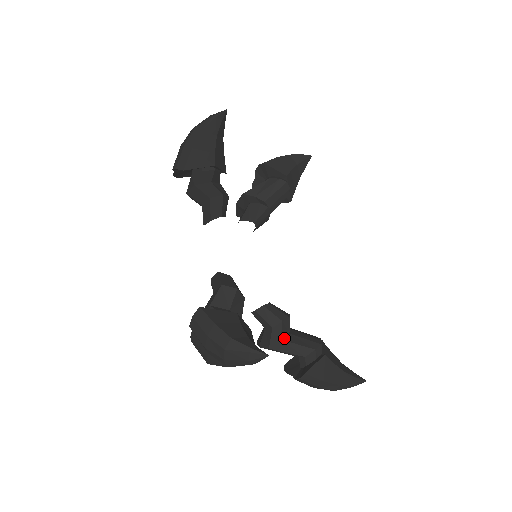
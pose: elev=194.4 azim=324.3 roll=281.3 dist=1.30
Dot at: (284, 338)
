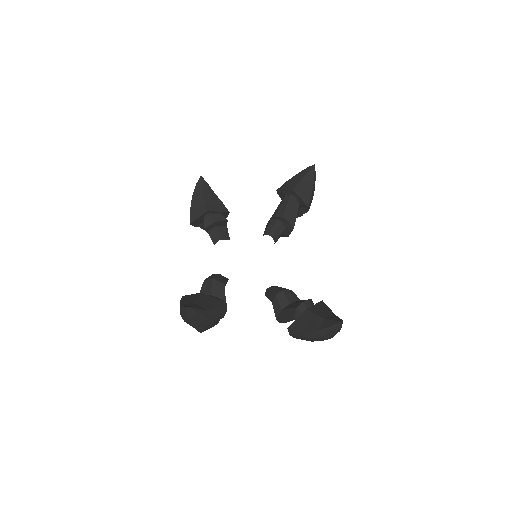
Dot at: (284, 308)
